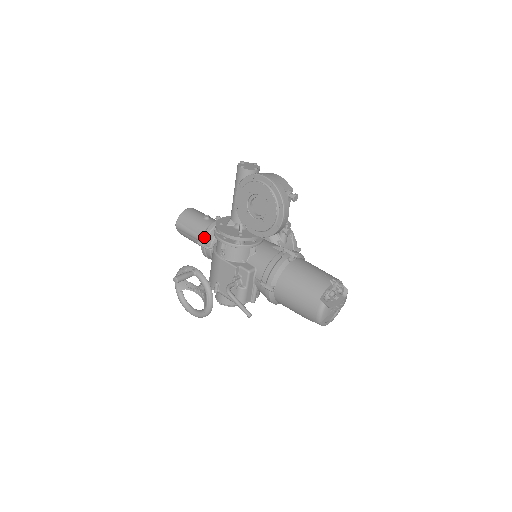
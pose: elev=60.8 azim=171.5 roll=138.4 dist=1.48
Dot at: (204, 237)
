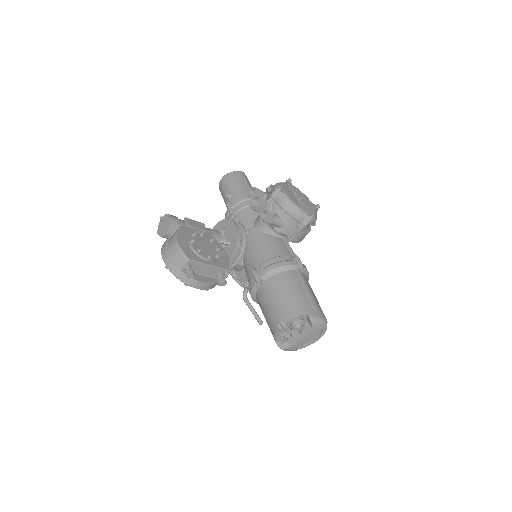
Dot at: occluded
